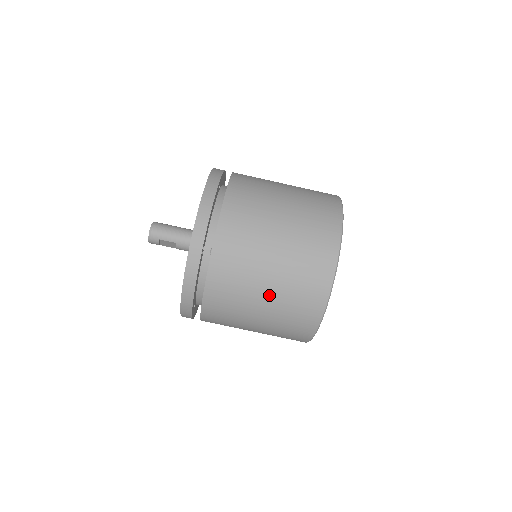
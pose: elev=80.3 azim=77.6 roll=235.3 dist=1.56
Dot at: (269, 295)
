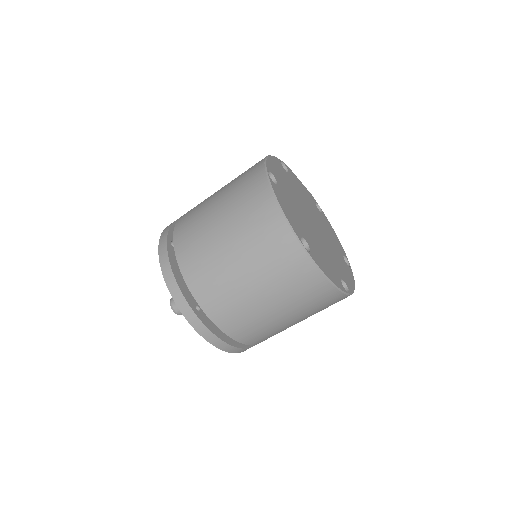
Dot at: occluded
